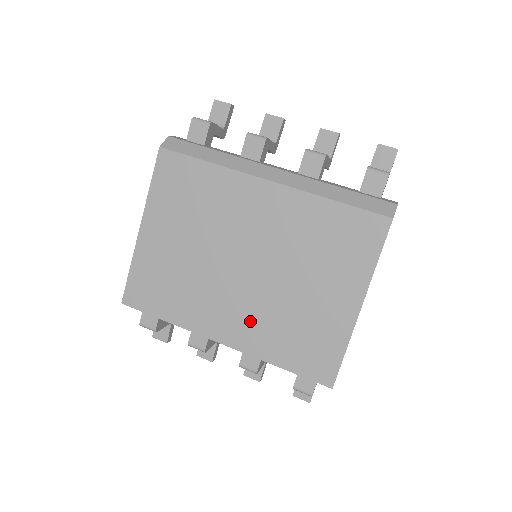
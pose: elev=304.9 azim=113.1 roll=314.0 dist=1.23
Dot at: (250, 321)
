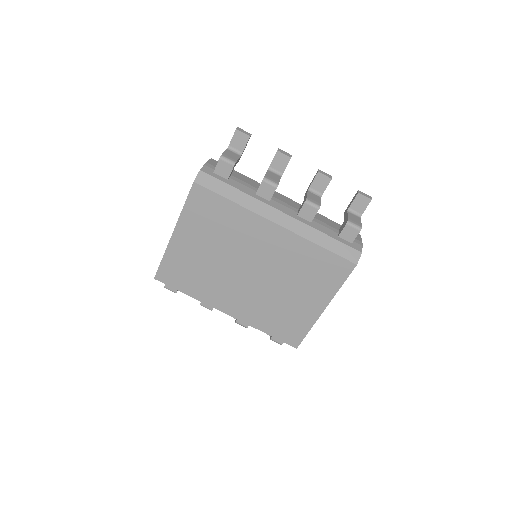
Dot at: (249, 305)
